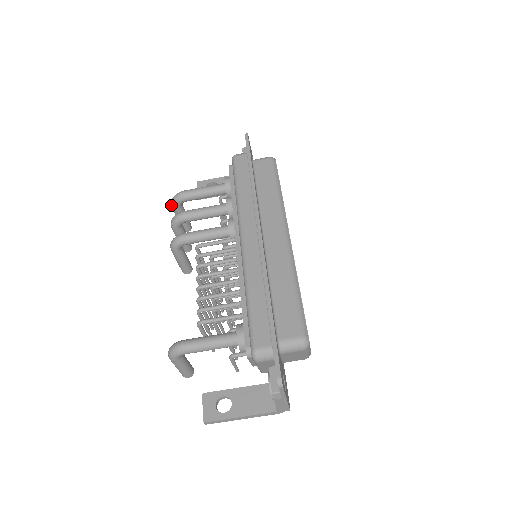
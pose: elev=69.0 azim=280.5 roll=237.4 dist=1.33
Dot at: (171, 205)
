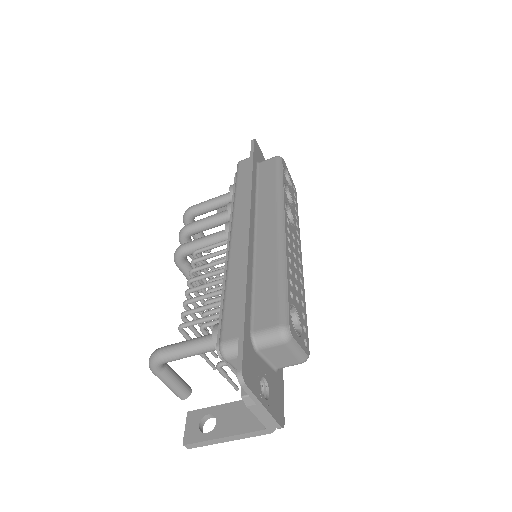
Dot at: occluded
